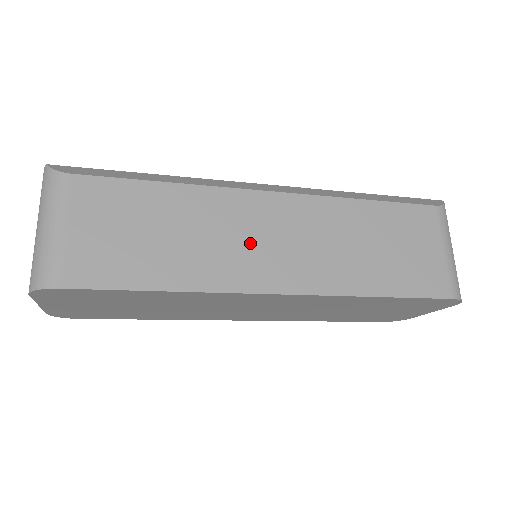
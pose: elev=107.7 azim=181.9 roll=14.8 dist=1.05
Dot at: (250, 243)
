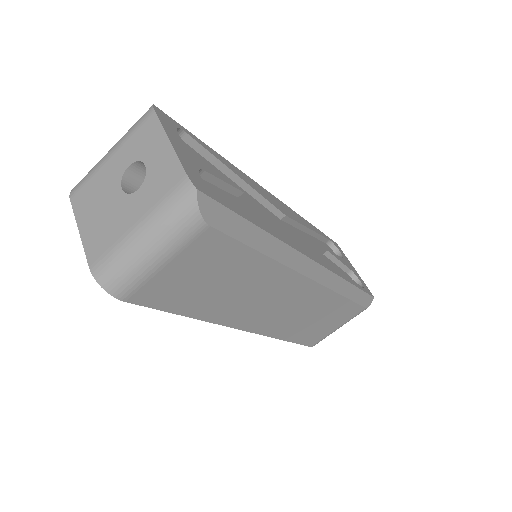
Dot at: (263, 304)
